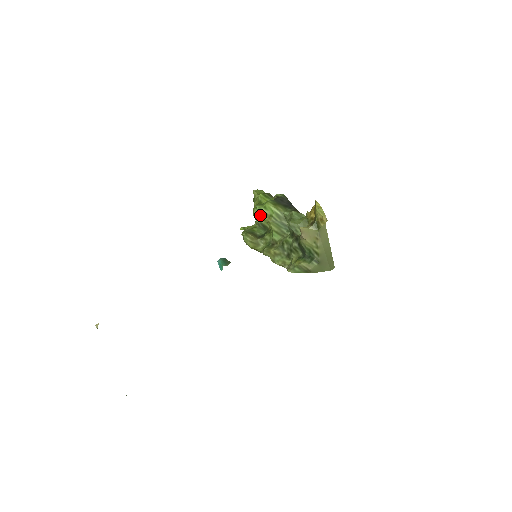
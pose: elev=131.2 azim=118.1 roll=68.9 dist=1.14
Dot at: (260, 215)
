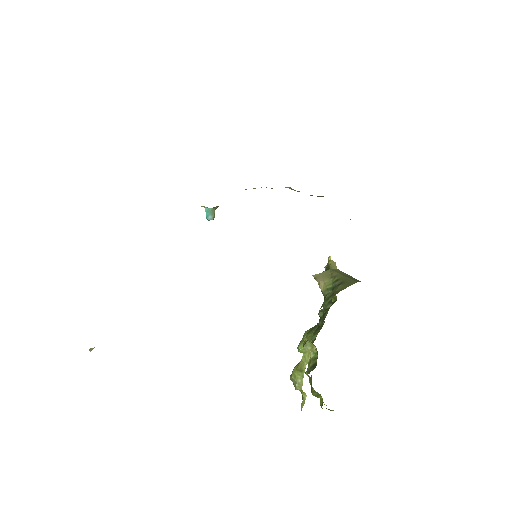
Dot at: (309, 366)
